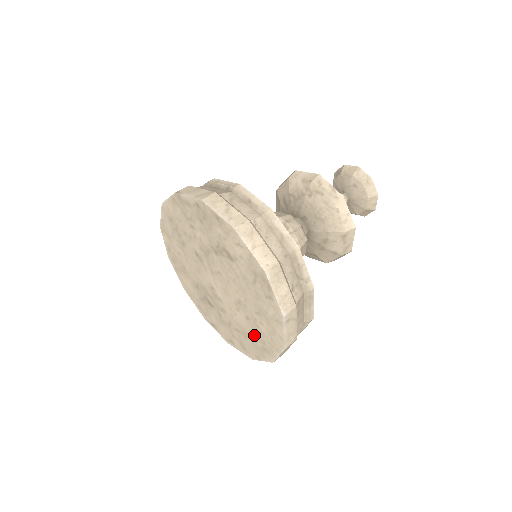
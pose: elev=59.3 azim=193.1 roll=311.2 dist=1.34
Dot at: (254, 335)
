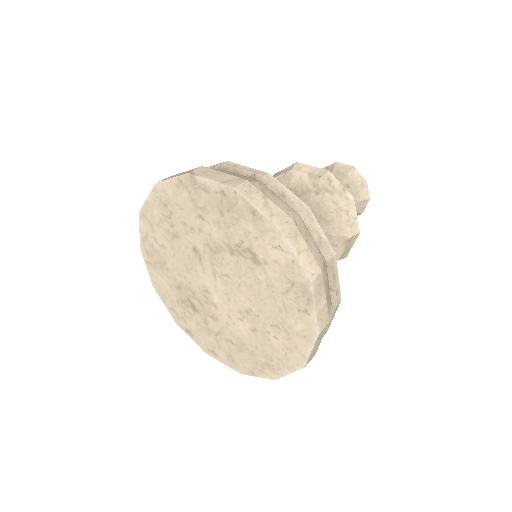
Dot at: (257, 349)
